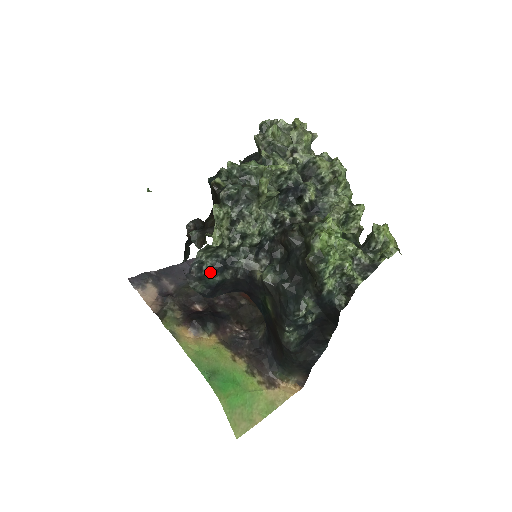
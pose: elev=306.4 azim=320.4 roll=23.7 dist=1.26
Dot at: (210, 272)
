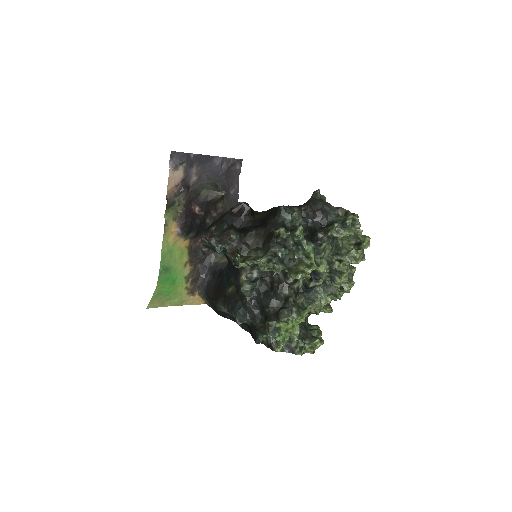
Dot at: (220, 252)
